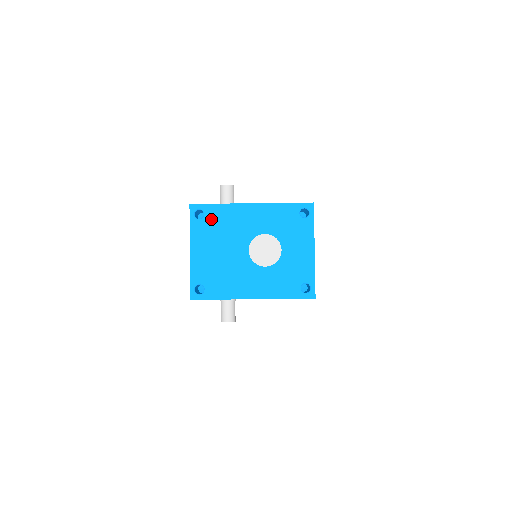
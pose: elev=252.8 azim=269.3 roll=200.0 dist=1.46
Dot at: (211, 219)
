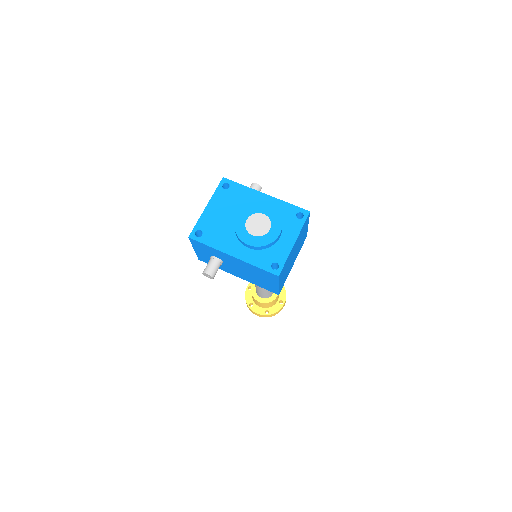
Dot at: (232, 192)
